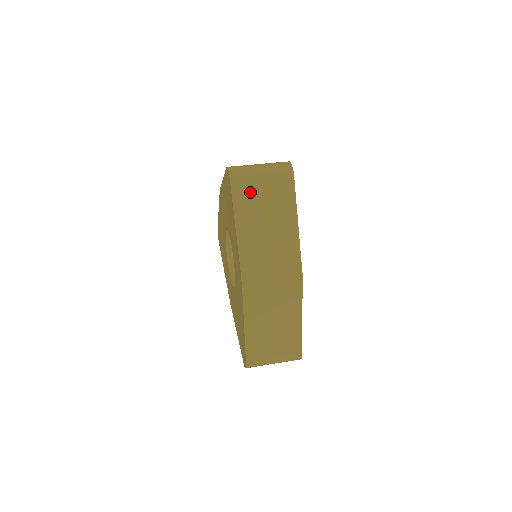
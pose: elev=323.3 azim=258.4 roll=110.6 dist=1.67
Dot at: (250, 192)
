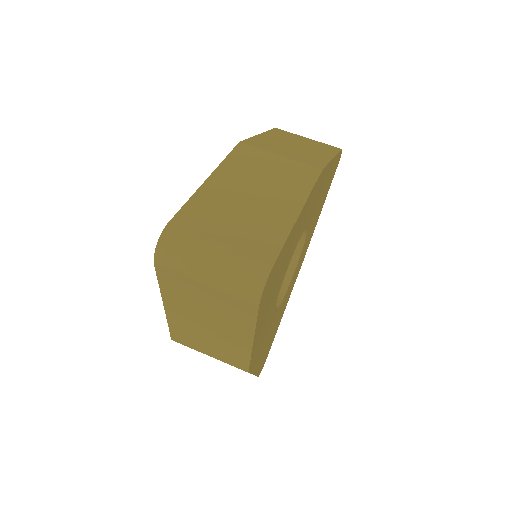
Dot at: (185, 287)
